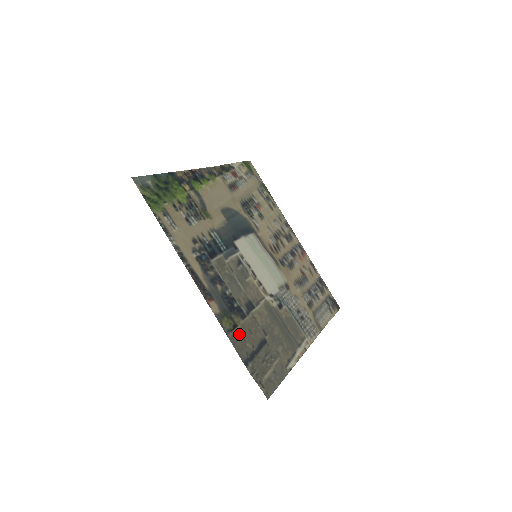
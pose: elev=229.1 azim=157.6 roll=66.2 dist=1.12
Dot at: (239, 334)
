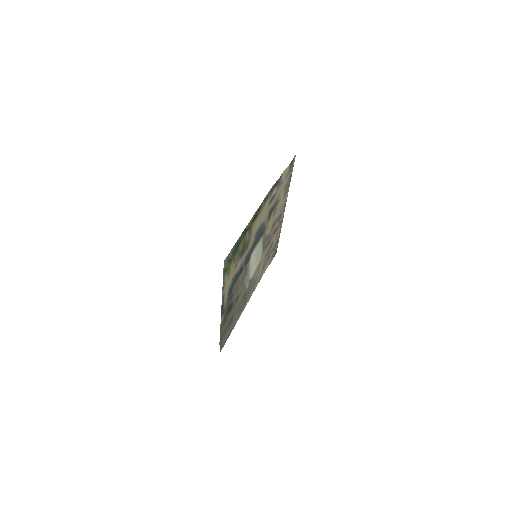
Dot at: (225, 324)
